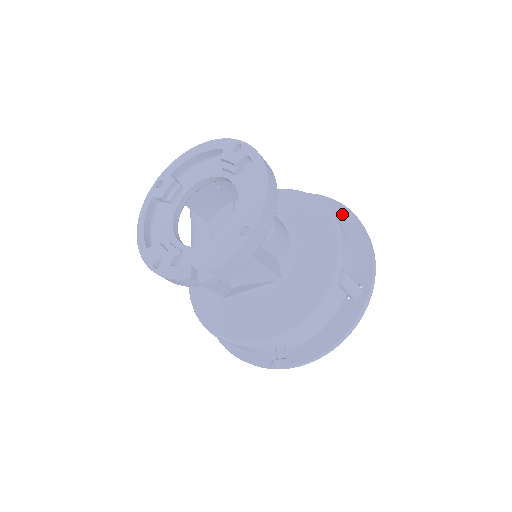
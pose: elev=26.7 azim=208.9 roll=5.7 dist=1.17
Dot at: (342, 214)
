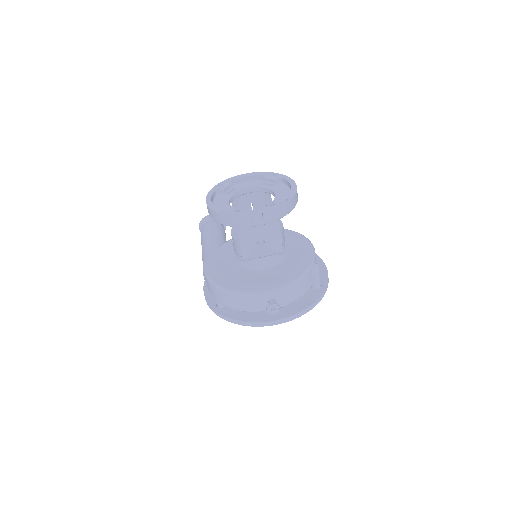
Dot at: occluded
